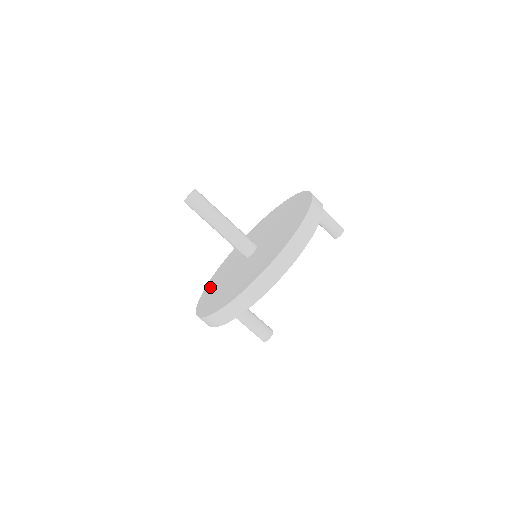
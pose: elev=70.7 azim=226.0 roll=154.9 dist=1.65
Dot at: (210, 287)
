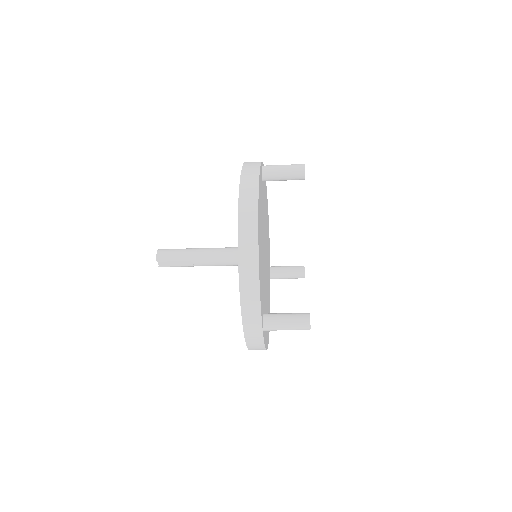
Dot at: occluded
